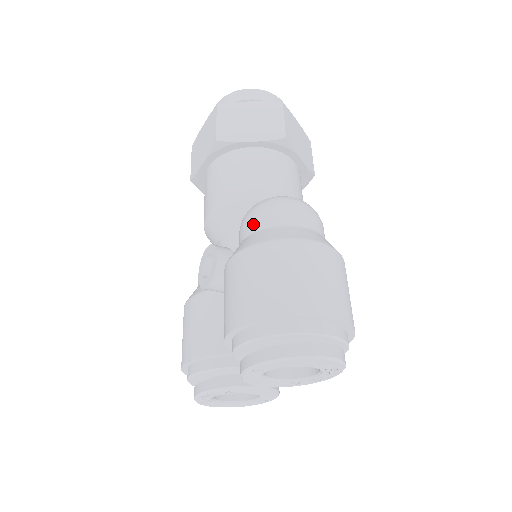
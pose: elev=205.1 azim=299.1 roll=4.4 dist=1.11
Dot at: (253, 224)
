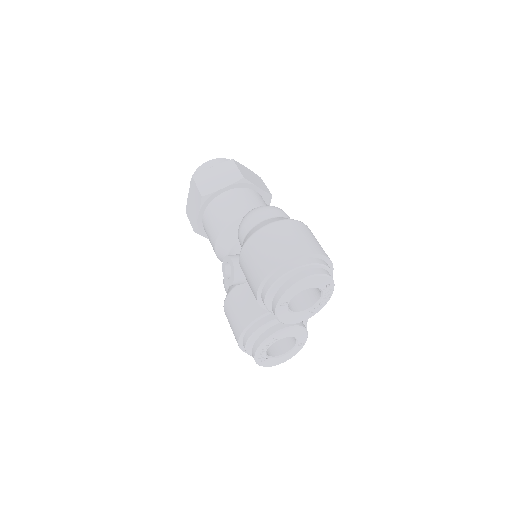
Dot at: (245, 229)
